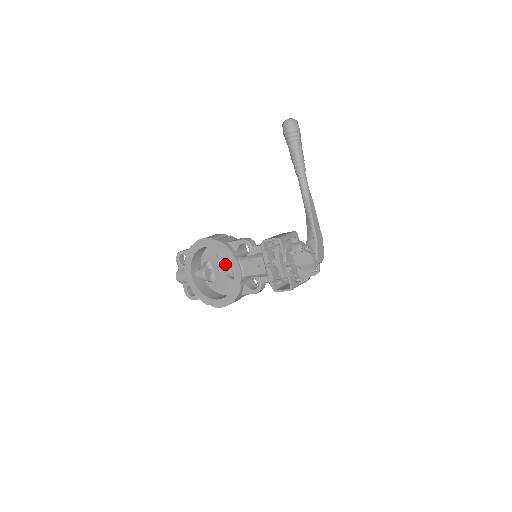
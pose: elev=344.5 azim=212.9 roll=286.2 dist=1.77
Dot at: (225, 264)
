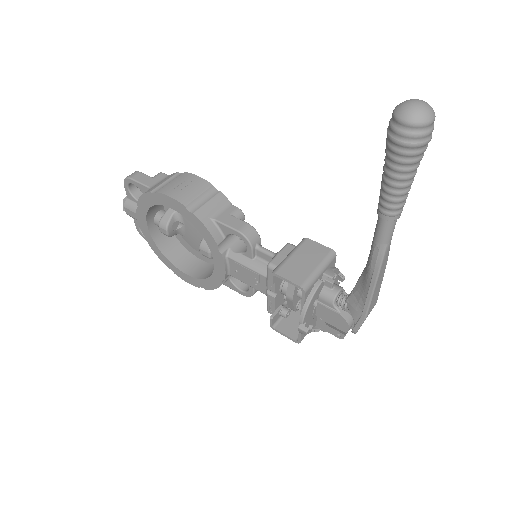
Dot at: (203, 239)
